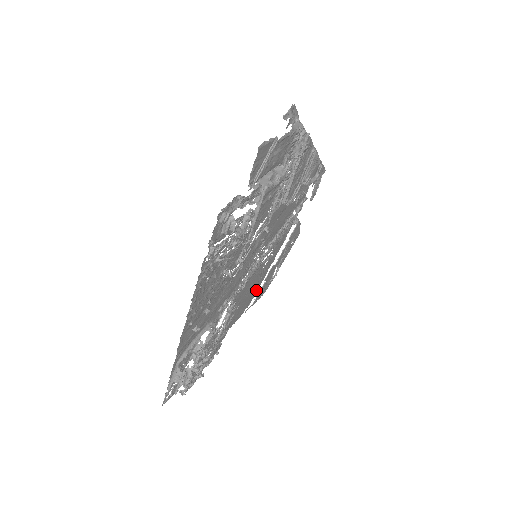
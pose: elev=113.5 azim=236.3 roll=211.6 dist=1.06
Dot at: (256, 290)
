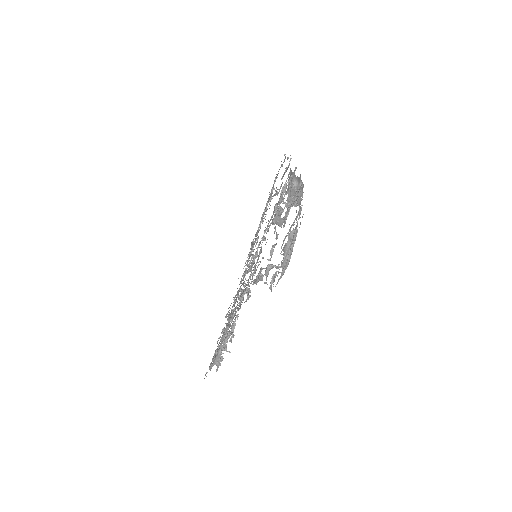
Dot at: occluded
